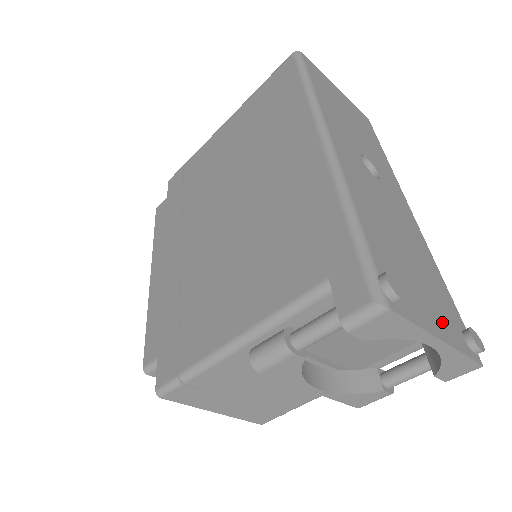
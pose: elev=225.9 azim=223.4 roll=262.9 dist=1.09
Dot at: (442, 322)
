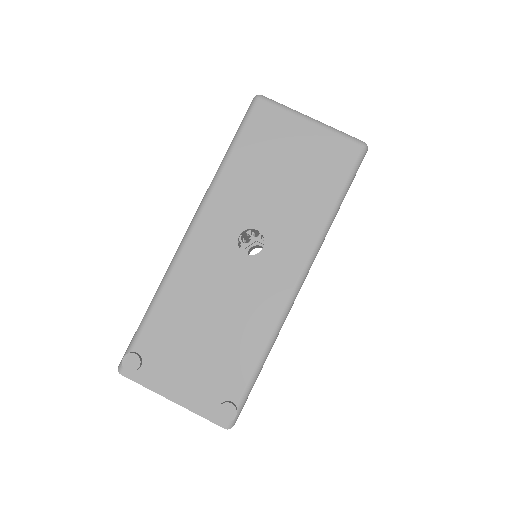
Dot at: (193, 390)
